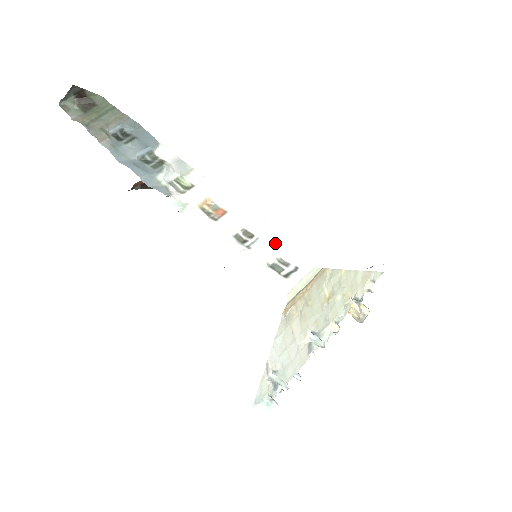
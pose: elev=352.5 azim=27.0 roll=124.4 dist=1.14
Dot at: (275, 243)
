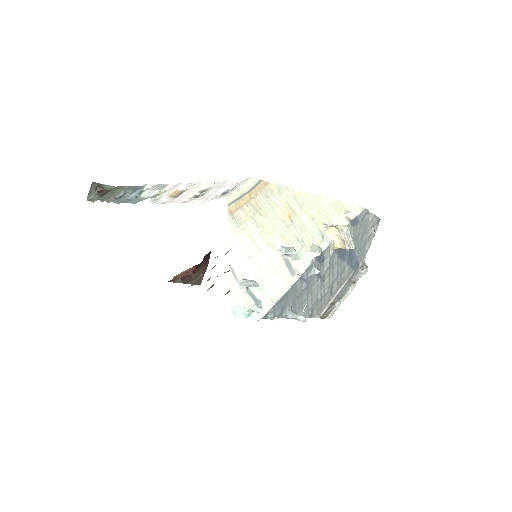
Dot at: (223, 184)
